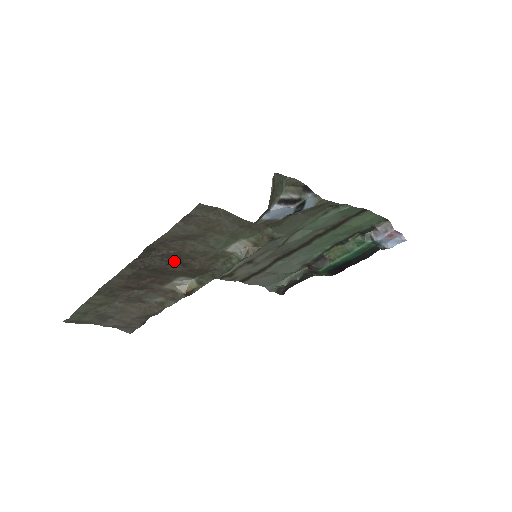
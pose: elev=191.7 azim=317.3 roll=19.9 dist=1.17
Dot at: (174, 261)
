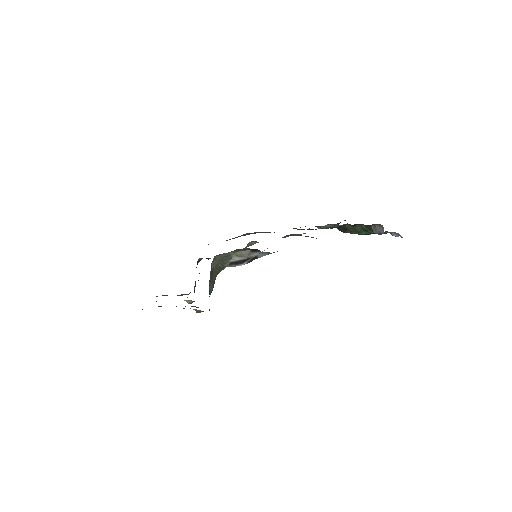
Dot at: occluded
